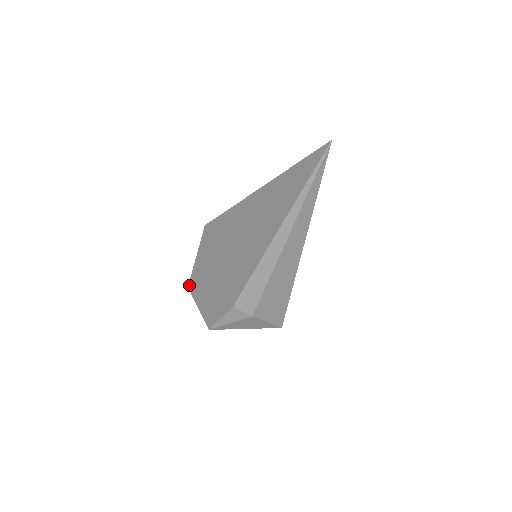
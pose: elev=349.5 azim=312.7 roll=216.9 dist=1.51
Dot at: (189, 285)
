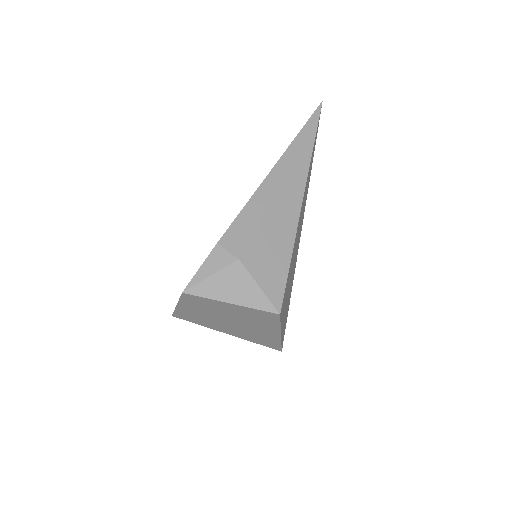
Dot at: occluded
